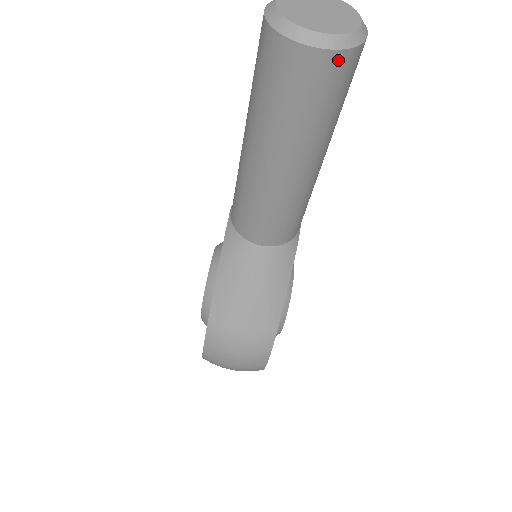
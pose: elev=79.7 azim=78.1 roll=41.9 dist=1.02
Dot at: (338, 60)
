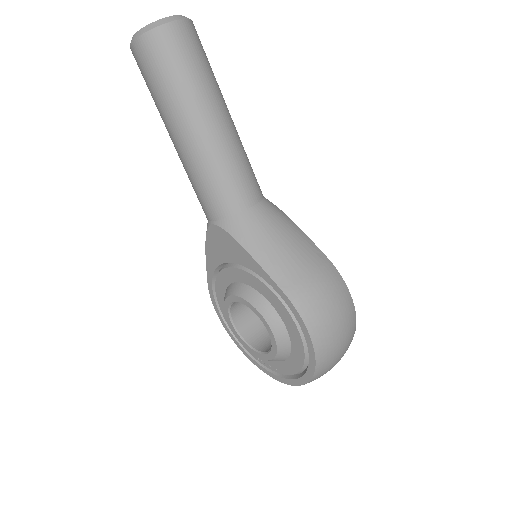
Dot at: (191, 26)
